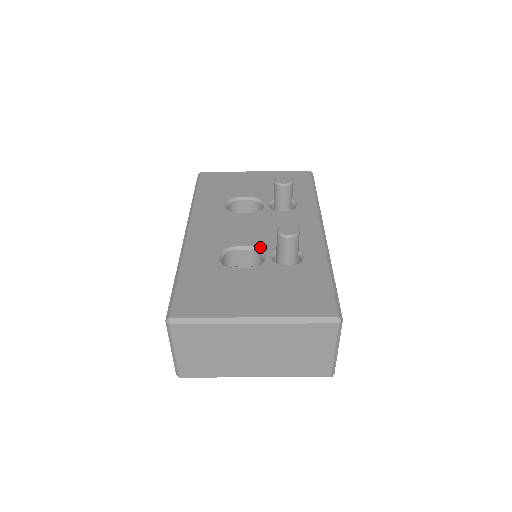
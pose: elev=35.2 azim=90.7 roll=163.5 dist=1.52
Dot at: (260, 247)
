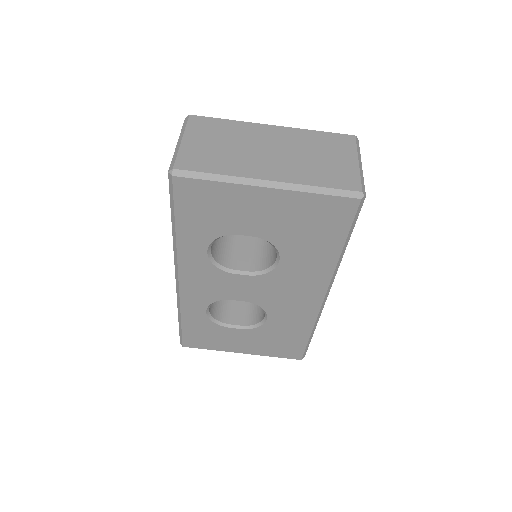
Dot at: occluded
